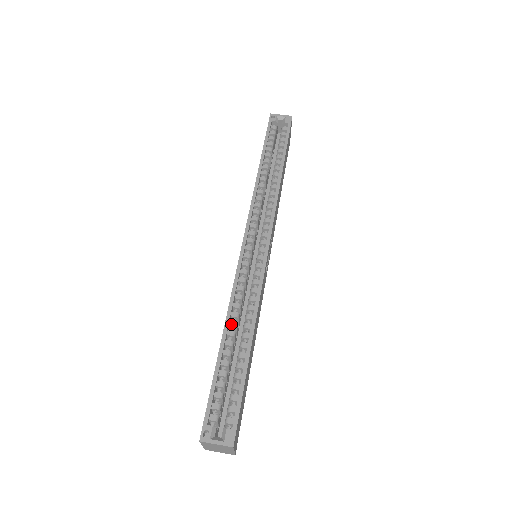
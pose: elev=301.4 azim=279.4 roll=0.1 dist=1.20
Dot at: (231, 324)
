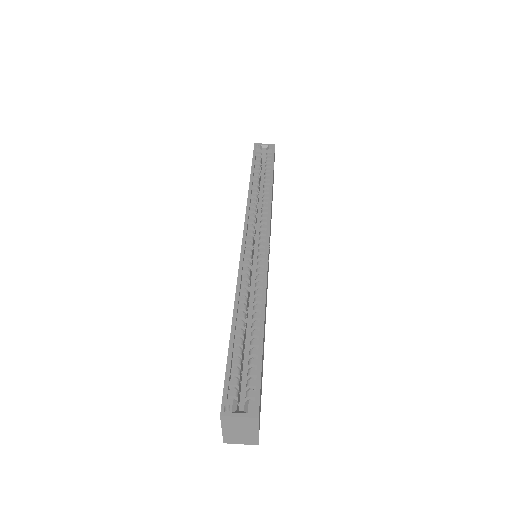
Dot at: (240, 307)
